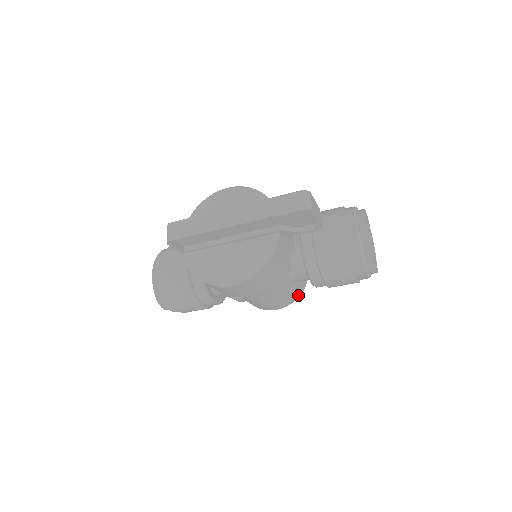
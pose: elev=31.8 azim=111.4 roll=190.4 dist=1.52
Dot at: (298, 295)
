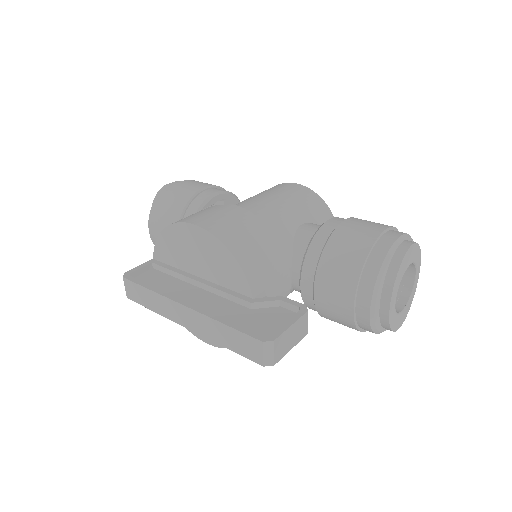
Dot at: occluded
